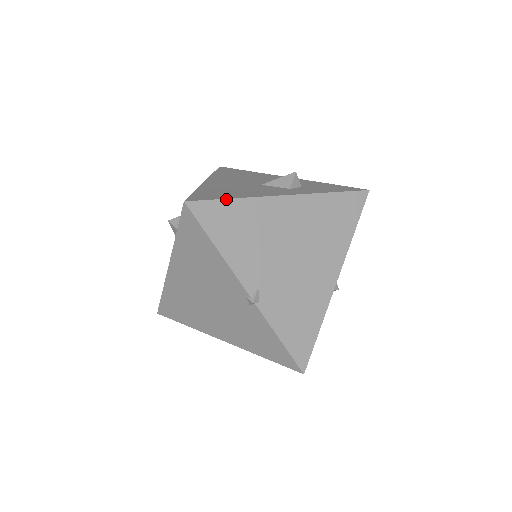
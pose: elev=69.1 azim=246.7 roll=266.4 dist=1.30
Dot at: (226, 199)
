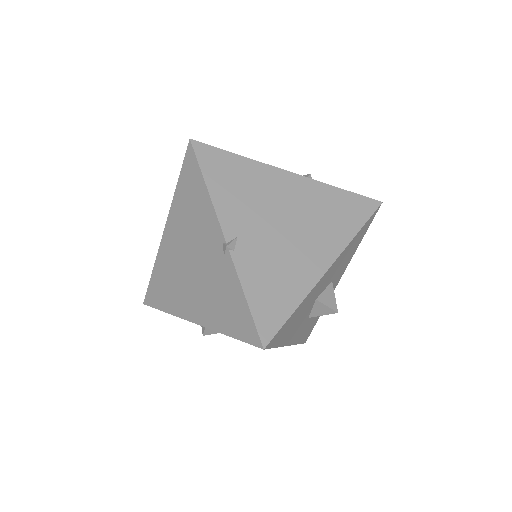
Dot at: (230, 152)
